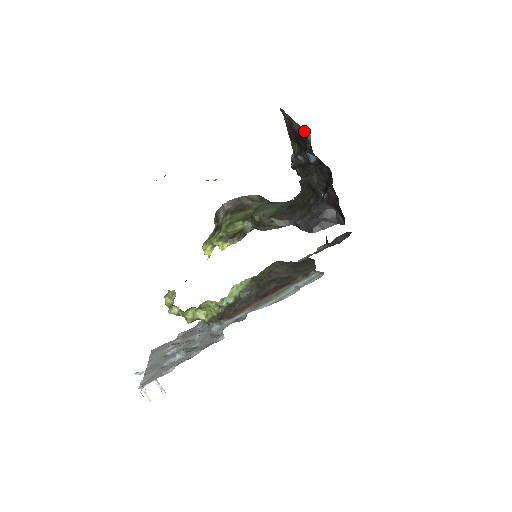
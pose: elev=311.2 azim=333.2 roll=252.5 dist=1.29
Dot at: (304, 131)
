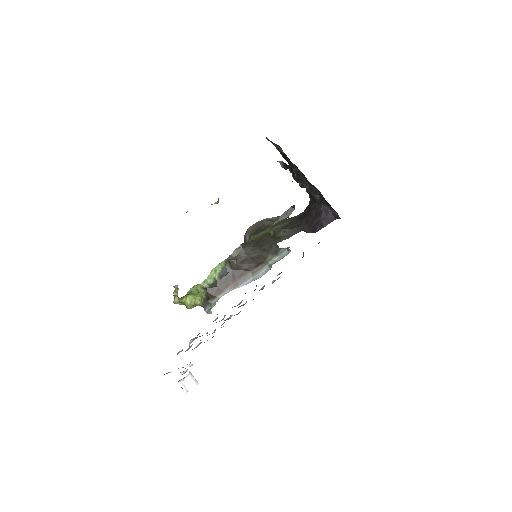
Dot at: occluded
